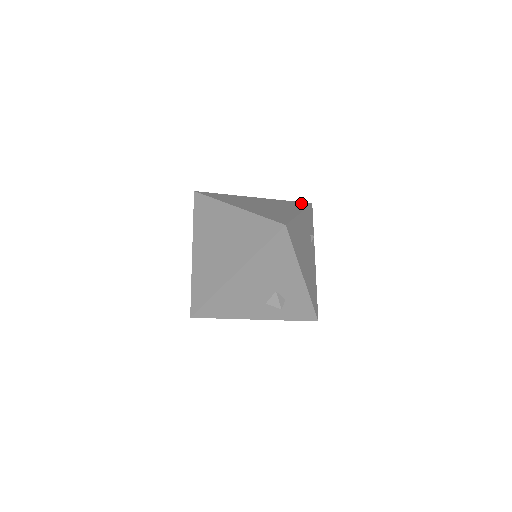
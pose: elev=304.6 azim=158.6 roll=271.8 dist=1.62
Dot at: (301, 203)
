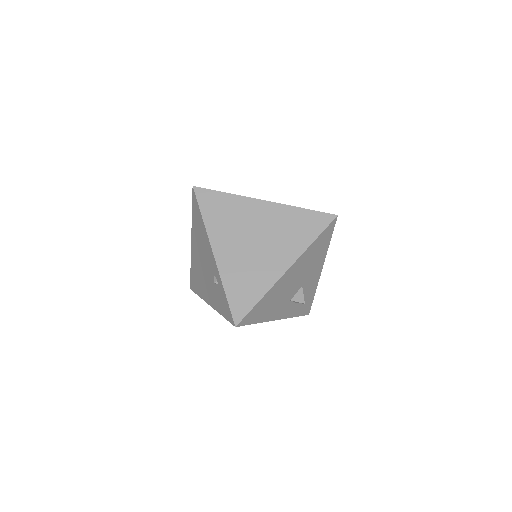
Dot at: occluded
